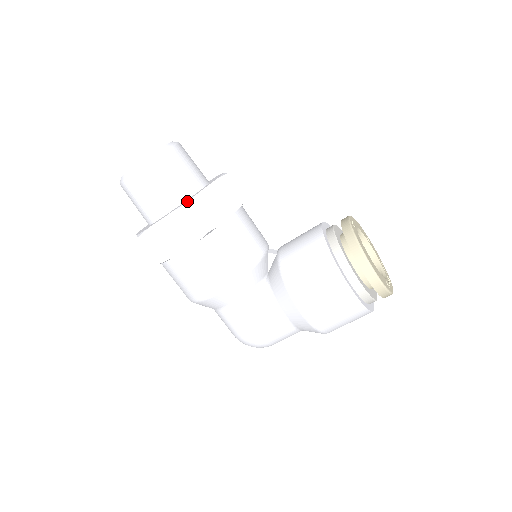
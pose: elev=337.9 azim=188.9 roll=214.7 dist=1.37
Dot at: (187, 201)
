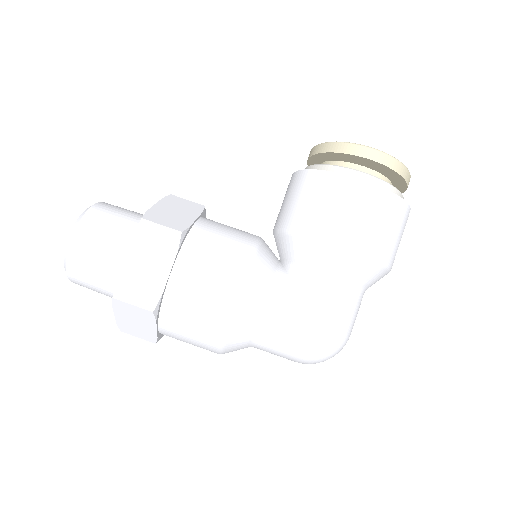
Dot at: (140, 220)
